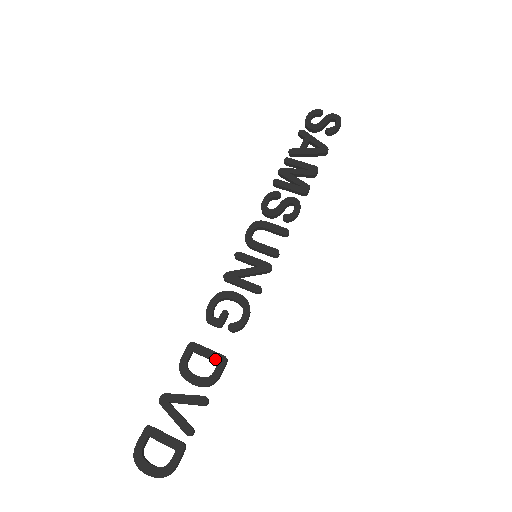
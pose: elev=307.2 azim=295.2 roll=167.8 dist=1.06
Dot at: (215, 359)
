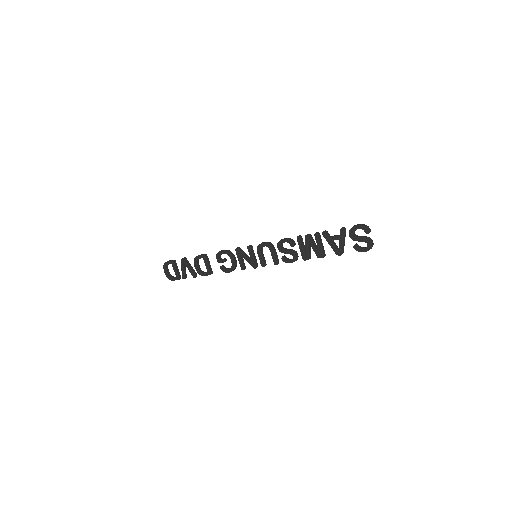
Dot at: (207, 270)
